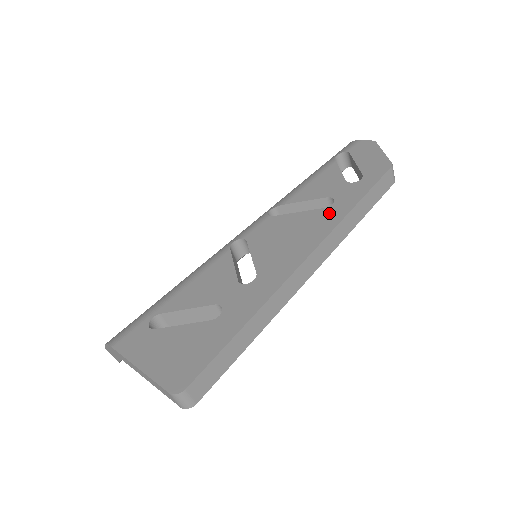
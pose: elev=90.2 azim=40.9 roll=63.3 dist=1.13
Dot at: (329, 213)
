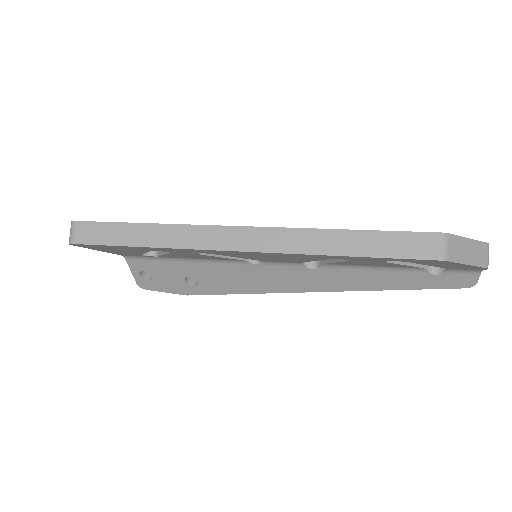
Dot at: occluded
